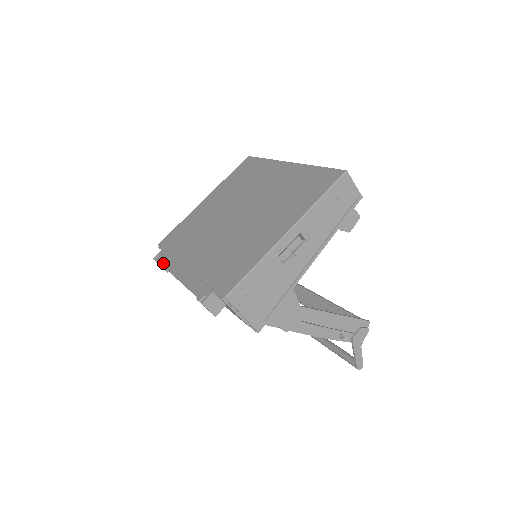
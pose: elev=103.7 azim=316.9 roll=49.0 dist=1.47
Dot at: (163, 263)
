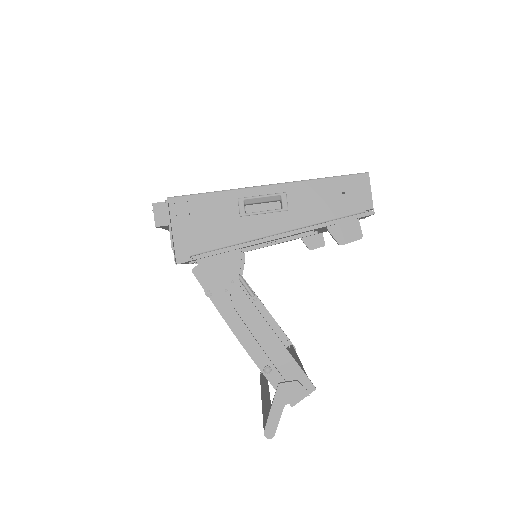
Dot at: occluded
